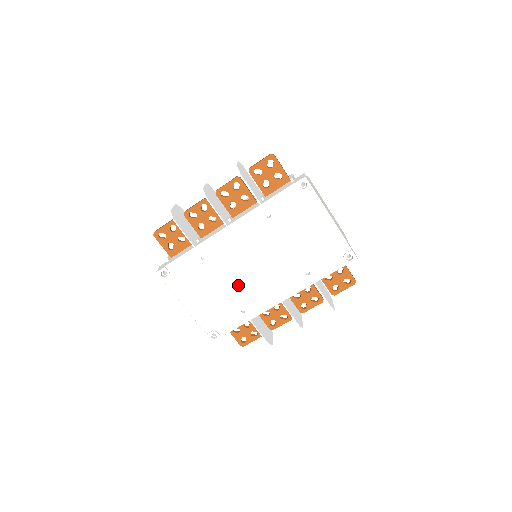
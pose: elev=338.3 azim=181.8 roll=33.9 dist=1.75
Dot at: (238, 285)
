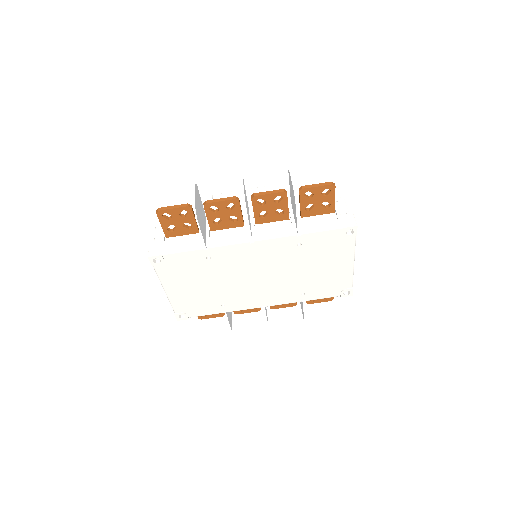
Dot at: (231, 287)
